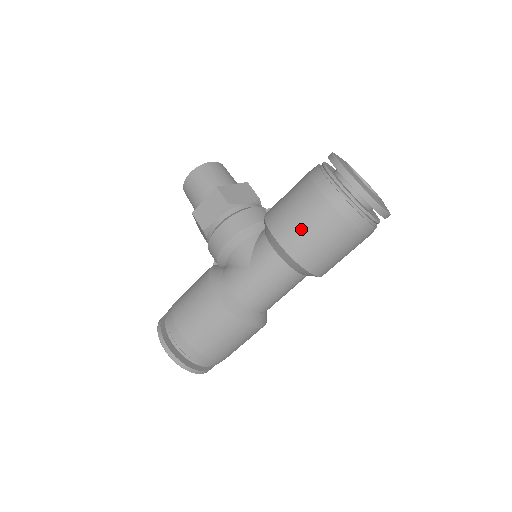
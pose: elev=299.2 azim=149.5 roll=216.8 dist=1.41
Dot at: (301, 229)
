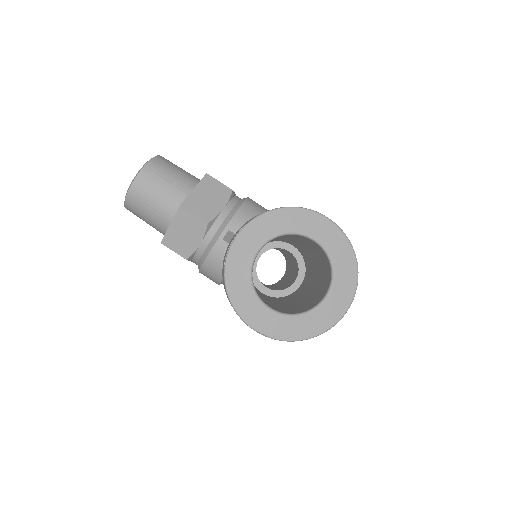
Dot at: occluded
